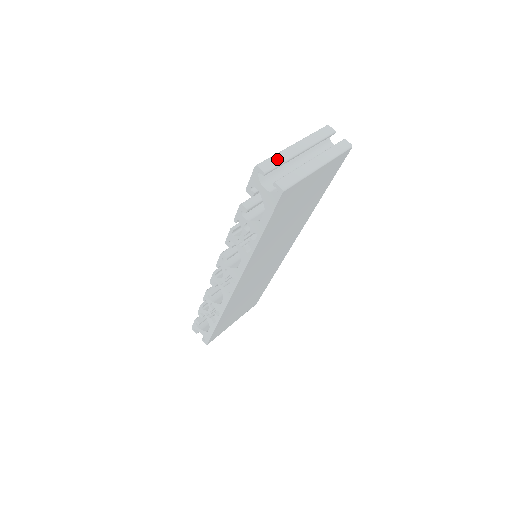
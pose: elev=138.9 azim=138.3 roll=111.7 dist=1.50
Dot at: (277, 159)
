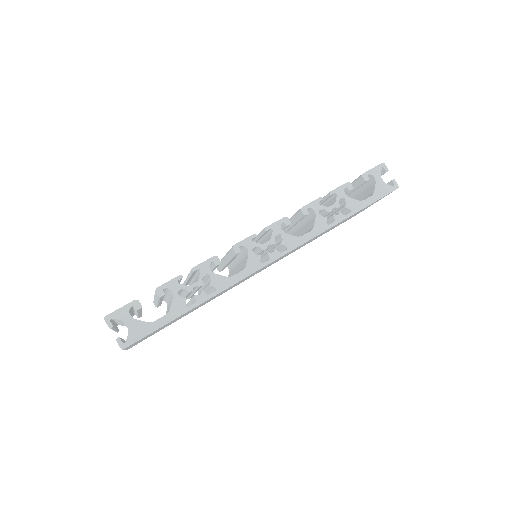
Dot at: occluded
